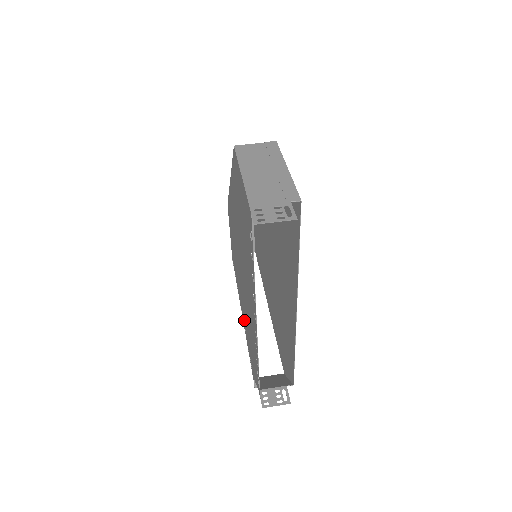
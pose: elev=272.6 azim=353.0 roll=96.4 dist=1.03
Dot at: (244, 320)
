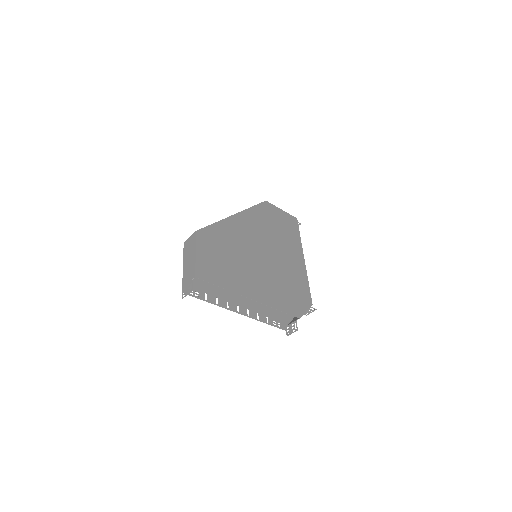
Dot at: occluded
